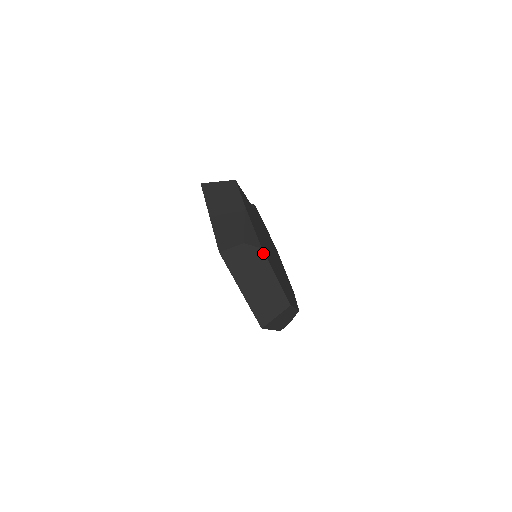
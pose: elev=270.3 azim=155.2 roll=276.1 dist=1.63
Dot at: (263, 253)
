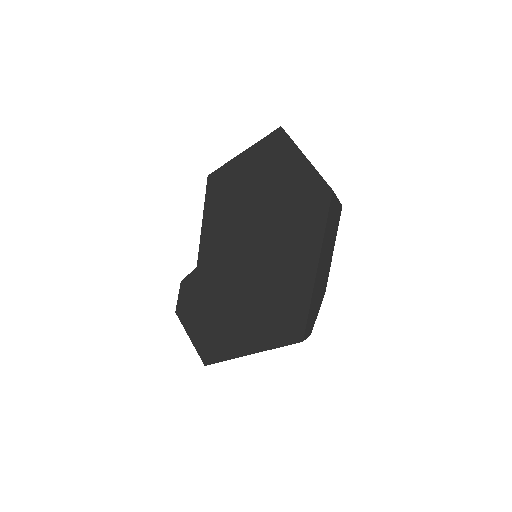
Dot at: occluded
